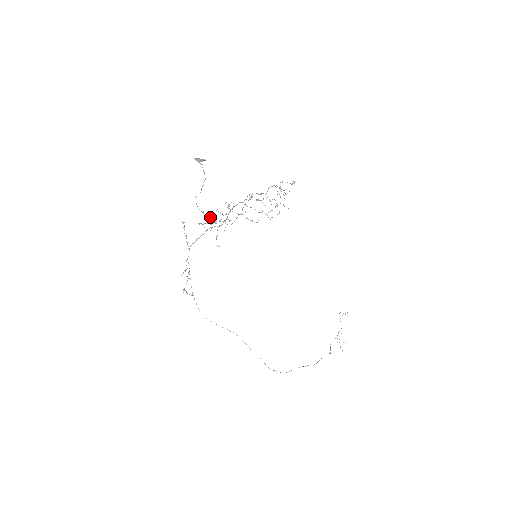
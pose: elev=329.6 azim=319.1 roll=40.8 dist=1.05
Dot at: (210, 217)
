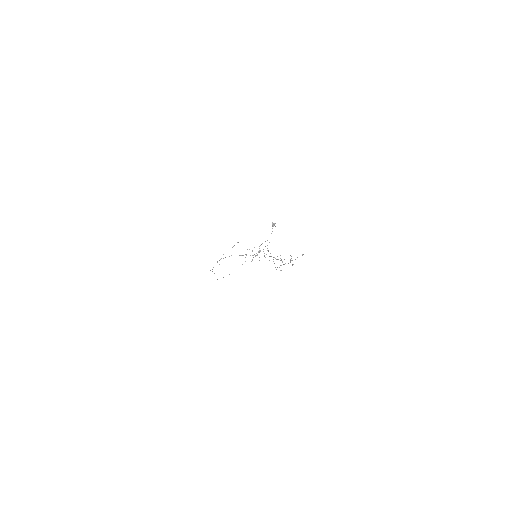
Dot at: occluded
